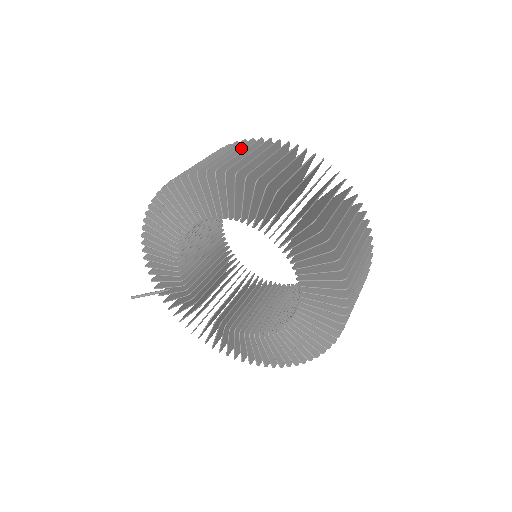
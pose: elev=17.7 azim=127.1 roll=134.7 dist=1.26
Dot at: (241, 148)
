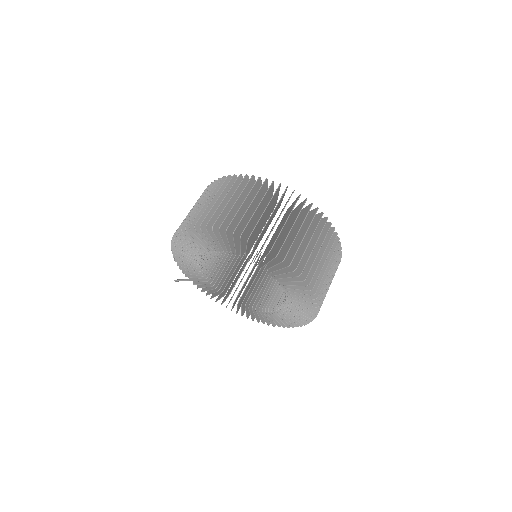
Dot at: (231, 190)
